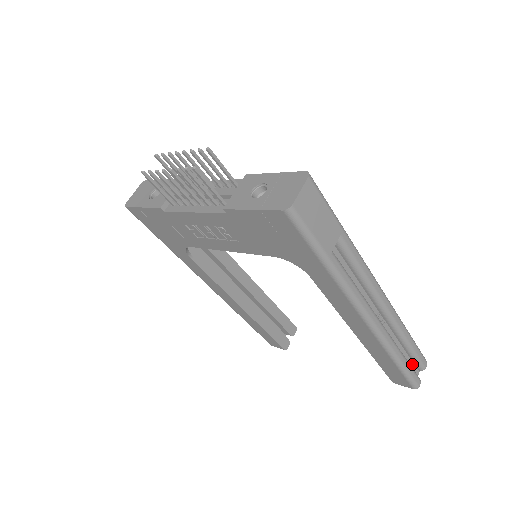
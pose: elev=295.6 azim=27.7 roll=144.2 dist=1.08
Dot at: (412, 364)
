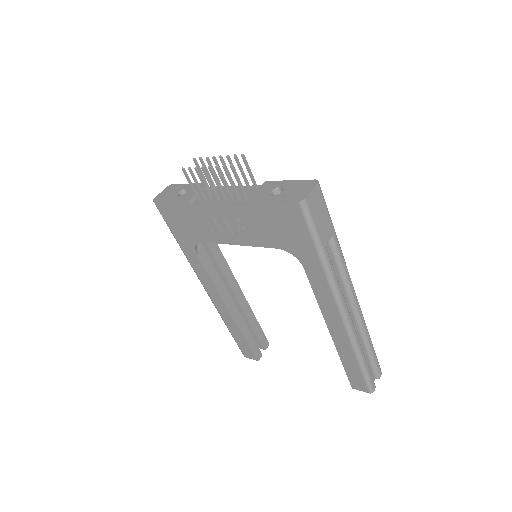
Dot at: (370, 371)
